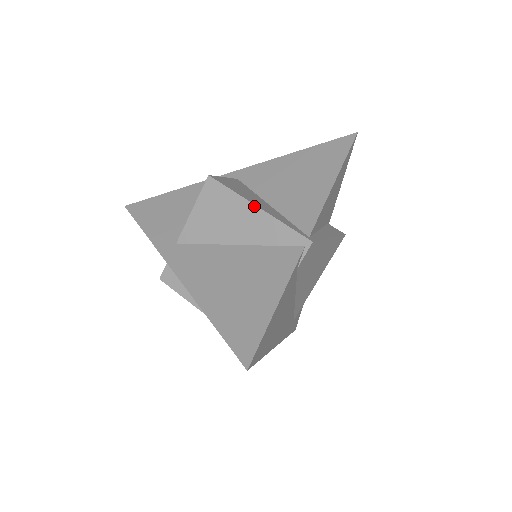
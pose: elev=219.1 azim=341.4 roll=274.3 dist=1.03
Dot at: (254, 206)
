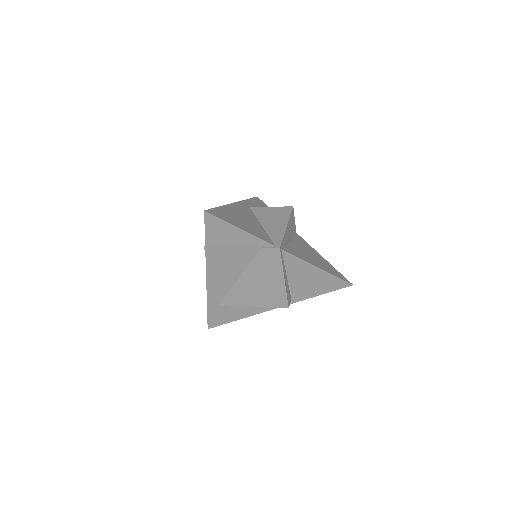
Dot at: (287, 224)
